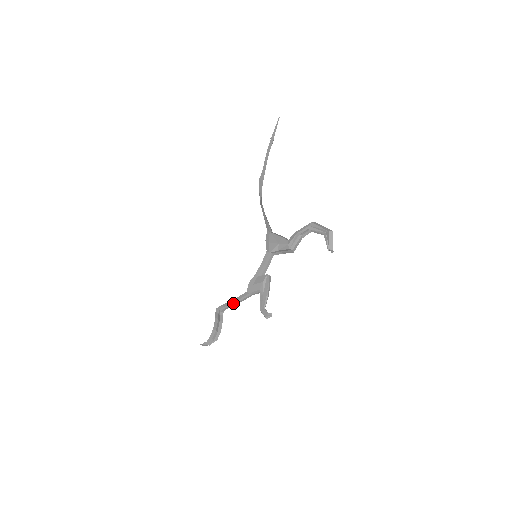
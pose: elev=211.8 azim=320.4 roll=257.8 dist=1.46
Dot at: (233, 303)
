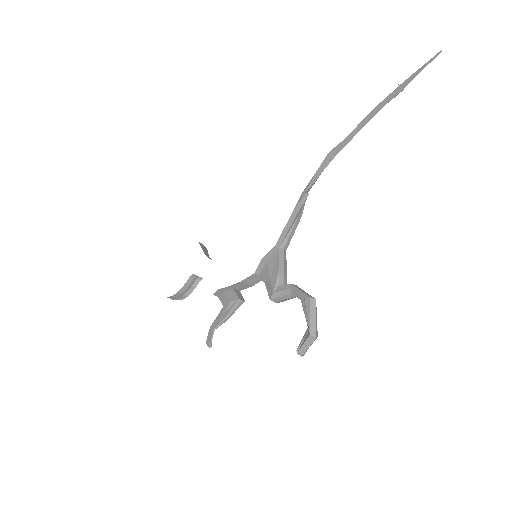
Dot at: occluded
